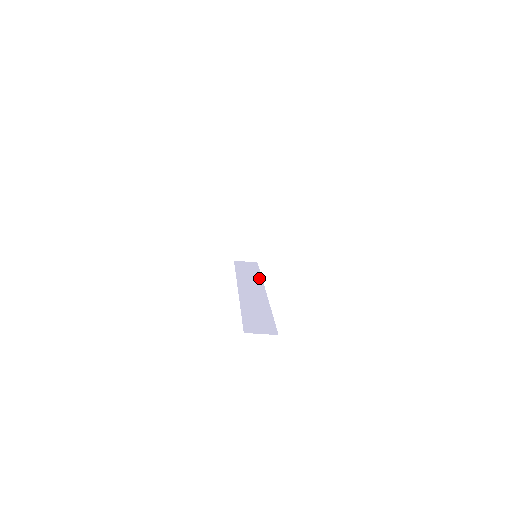
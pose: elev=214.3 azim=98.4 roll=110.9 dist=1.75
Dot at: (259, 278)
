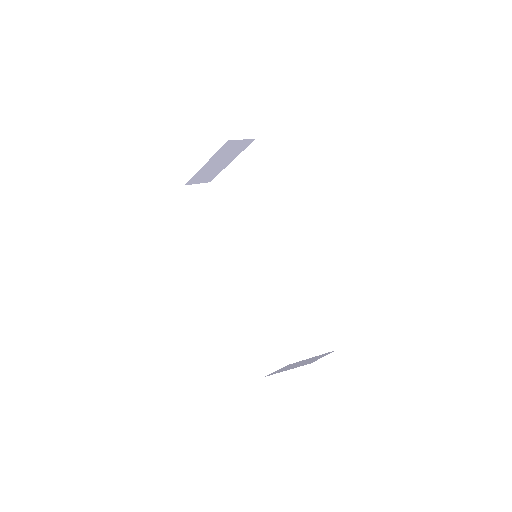
Dot at: (229, 234)
